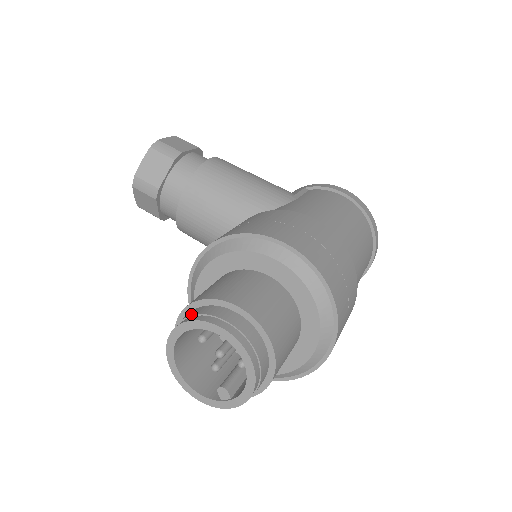
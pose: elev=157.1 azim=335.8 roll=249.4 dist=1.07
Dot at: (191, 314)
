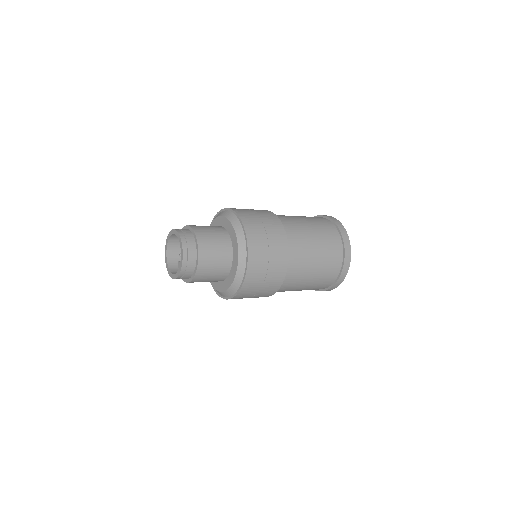
Dot at: occluded
